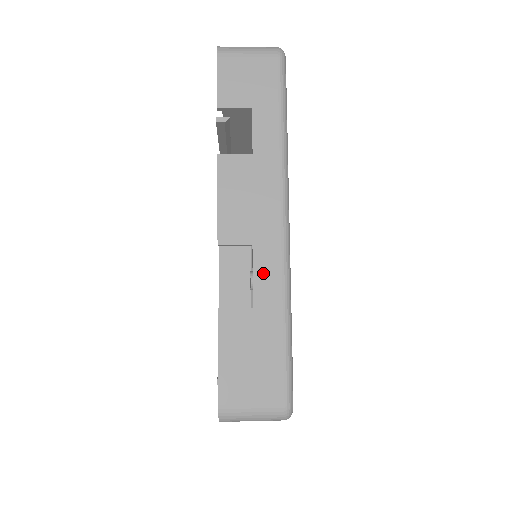
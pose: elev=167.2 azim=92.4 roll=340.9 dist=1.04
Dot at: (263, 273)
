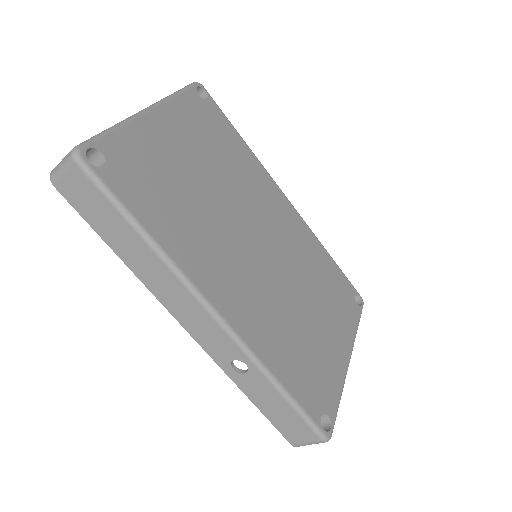
Dot at: occluded
